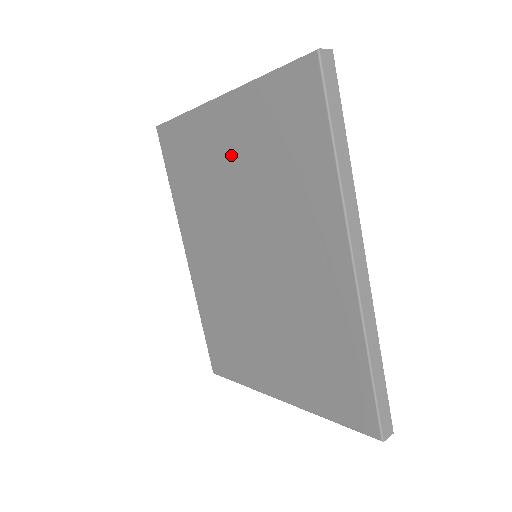
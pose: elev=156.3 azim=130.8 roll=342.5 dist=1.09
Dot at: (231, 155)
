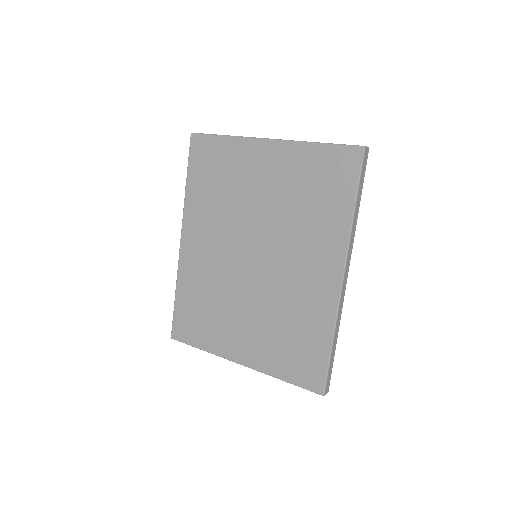
Dot at: (265, 181)
